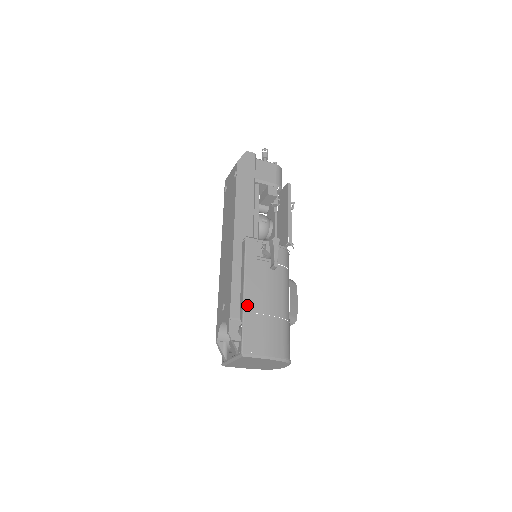
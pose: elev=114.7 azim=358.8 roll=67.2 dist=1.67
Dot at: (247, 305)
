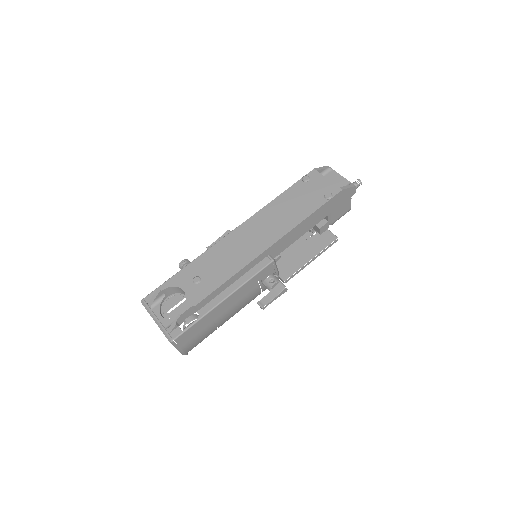
Dot at: (215, 310)
